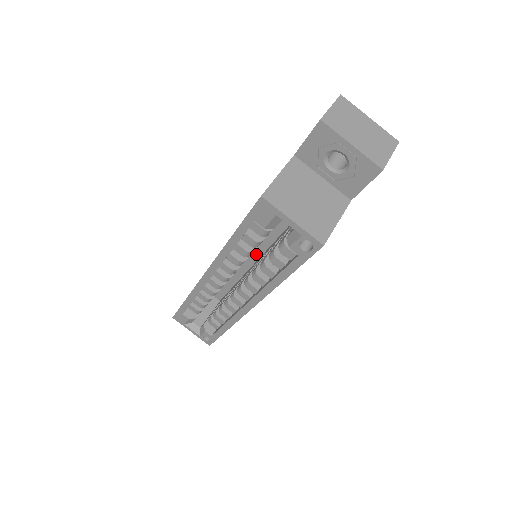
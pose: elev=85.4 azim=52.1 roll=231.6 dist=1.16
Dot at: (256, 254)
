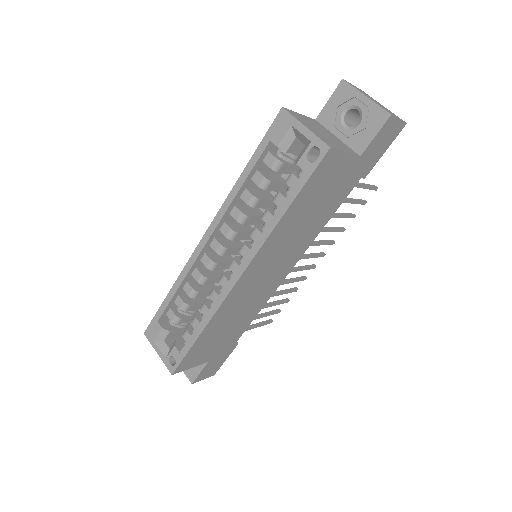
Dot at: occluded
